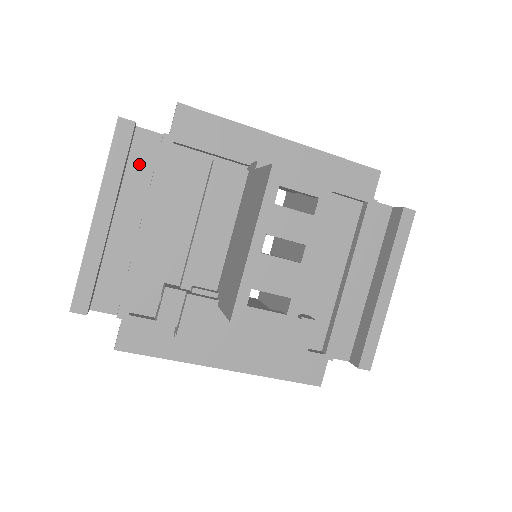
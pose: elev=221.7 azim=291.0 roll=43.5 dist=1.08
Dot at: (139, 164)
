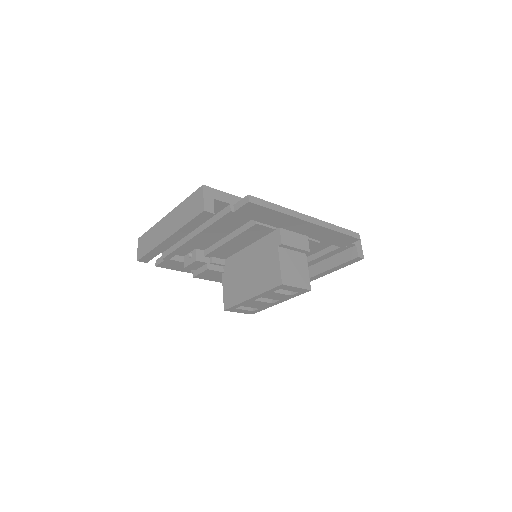
Dot at: occluded
